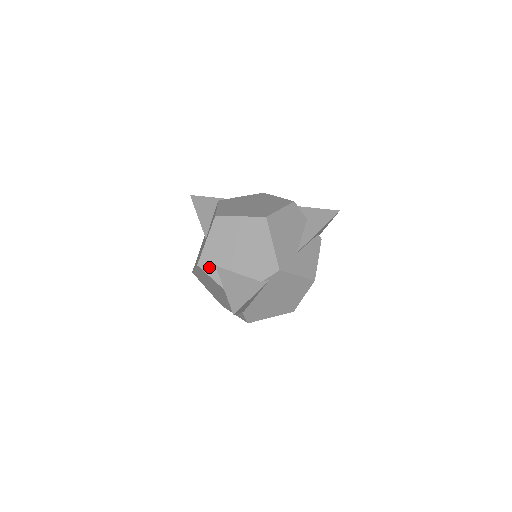
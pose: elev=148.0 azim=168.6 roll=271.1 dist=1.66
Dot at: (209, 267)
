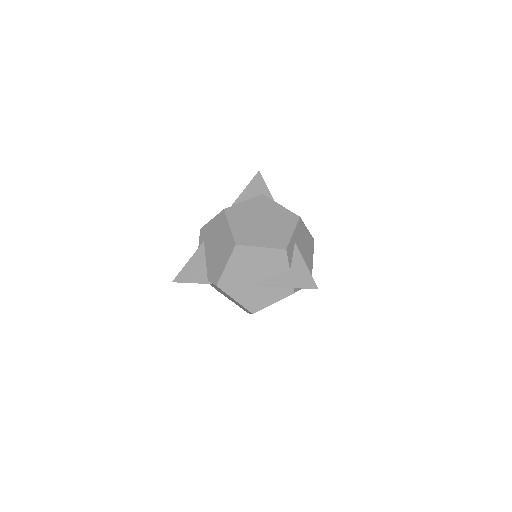
Dot at: (202, 237)
